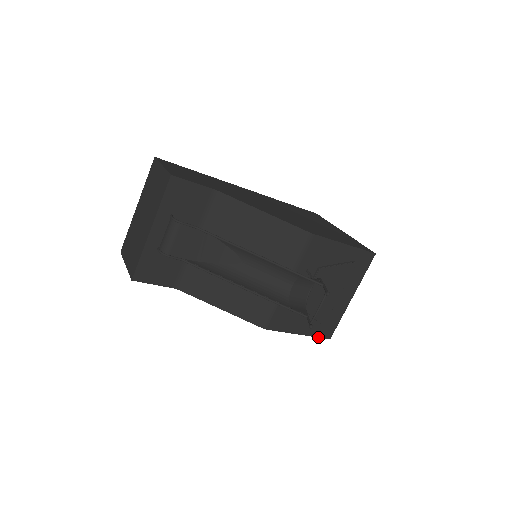
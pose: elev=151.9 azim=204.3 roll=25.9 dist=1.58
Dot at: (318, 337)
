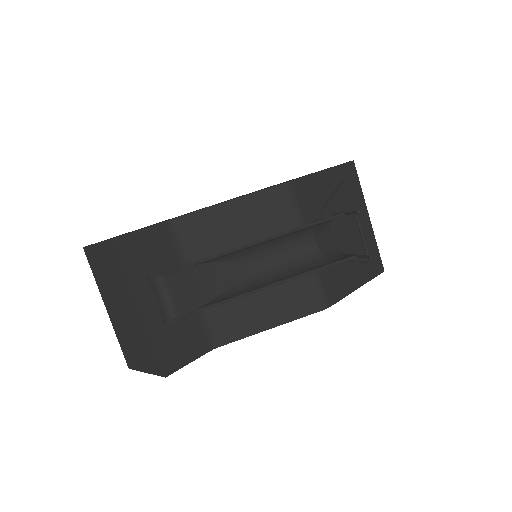
Dot at: occluded
